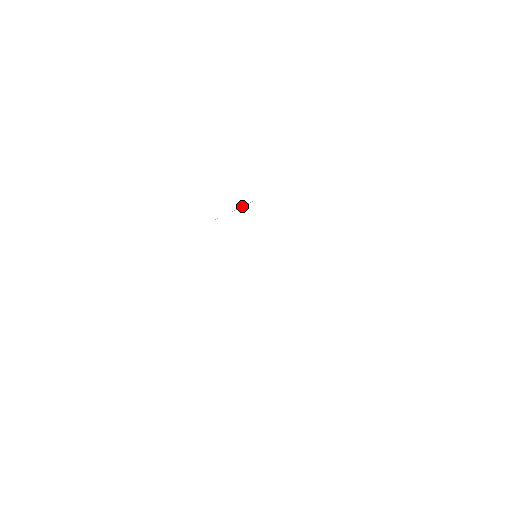
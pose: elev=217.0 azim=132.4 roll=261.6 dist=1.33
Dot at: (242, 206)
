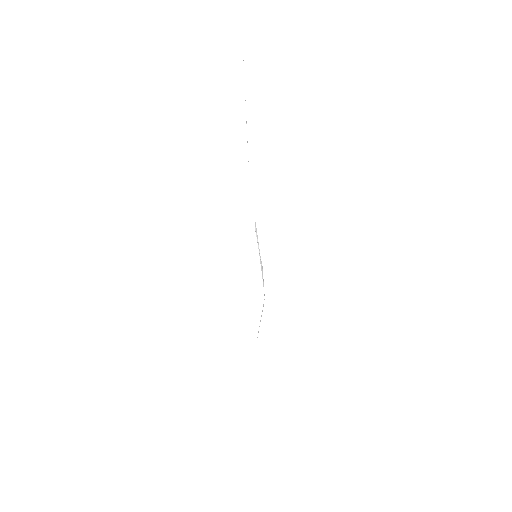
Dot at: (251, 189)
